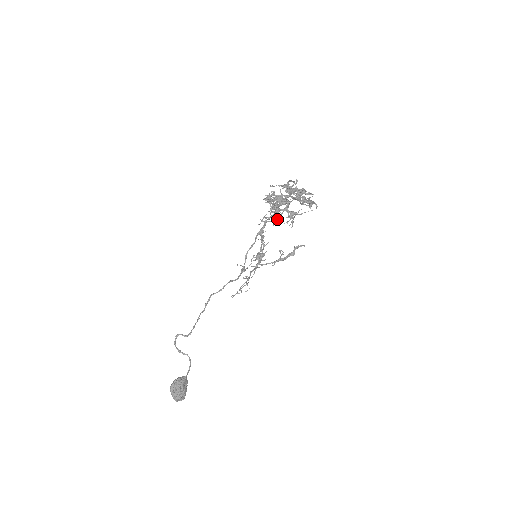
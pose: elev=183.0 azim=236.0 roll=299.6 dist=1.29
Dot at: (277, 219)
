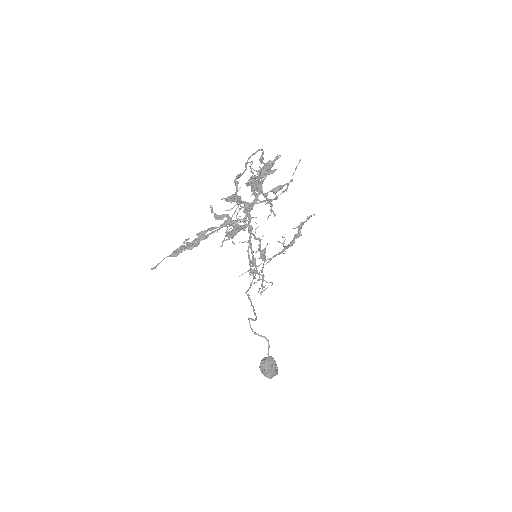
Dot at: occluded
